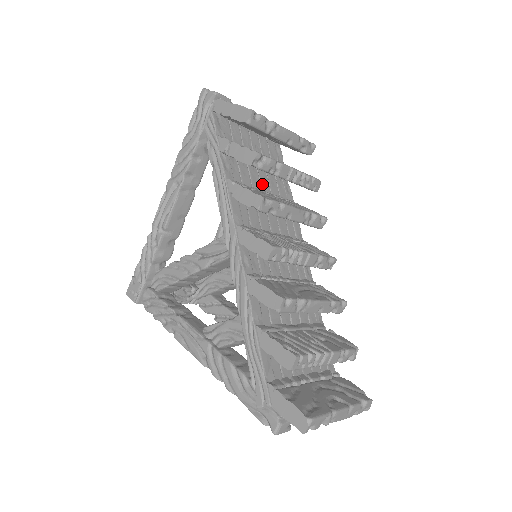
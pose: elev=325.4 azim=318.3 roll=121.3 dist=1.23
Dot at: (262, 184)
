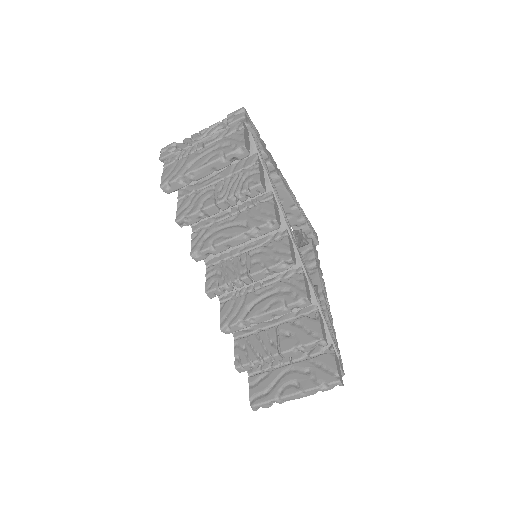
Dot at: occluded
